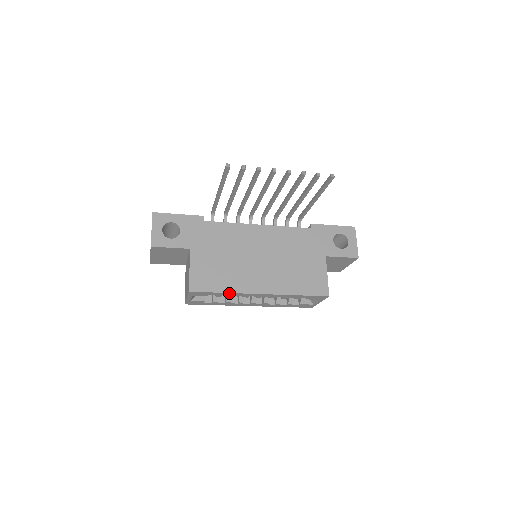
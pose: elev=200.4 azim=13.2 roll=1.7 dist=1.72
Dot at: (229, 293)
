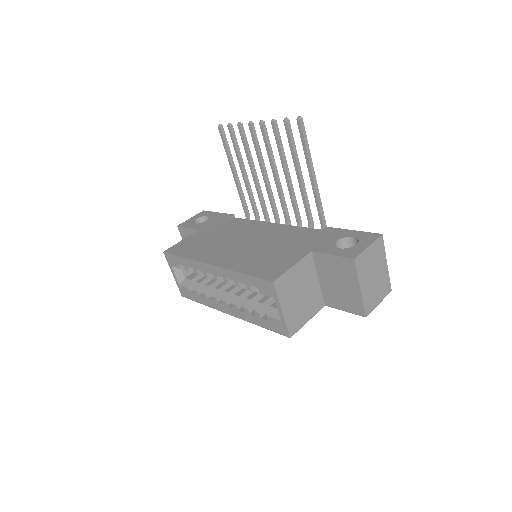
Dot at: (188, 260)
